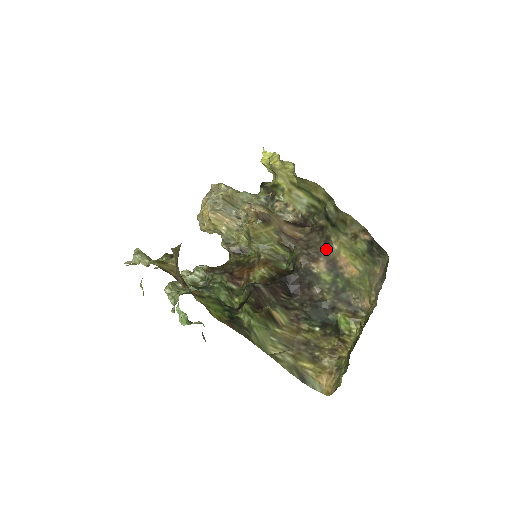
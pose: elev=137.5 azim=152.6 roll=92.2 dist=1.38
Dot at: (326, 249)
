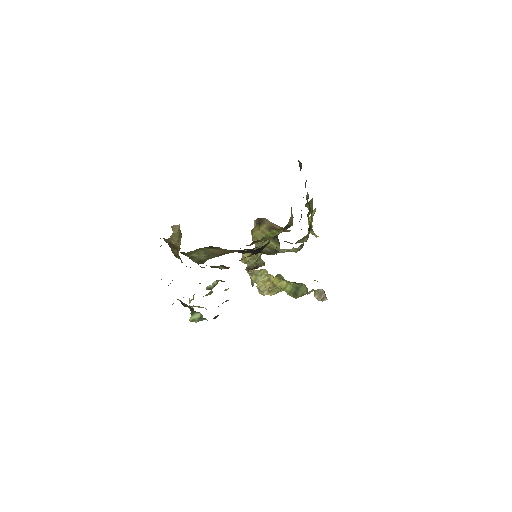
Dot at: occluded
